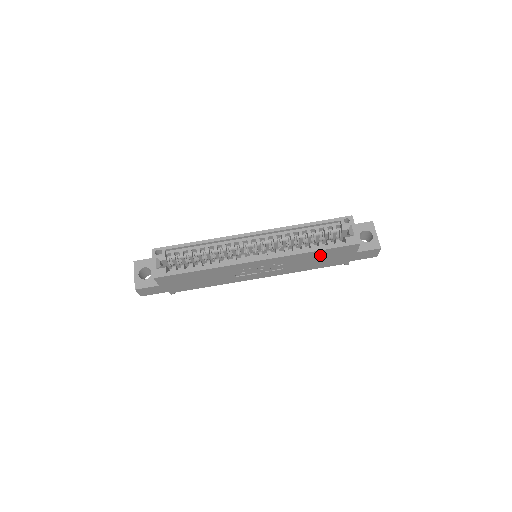
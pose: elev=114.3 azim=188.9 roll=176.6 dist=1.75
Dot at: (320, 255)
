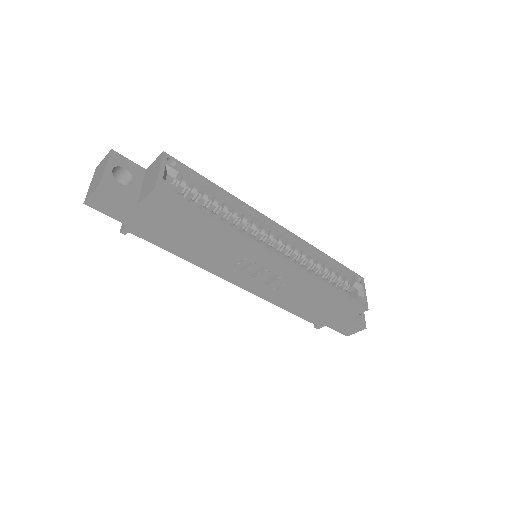
Dot at: (326, 298)
